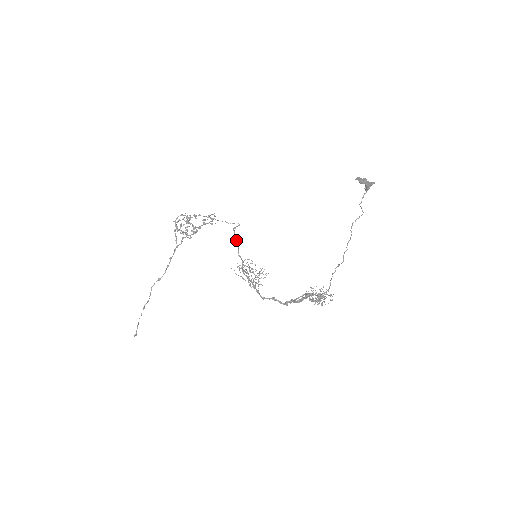
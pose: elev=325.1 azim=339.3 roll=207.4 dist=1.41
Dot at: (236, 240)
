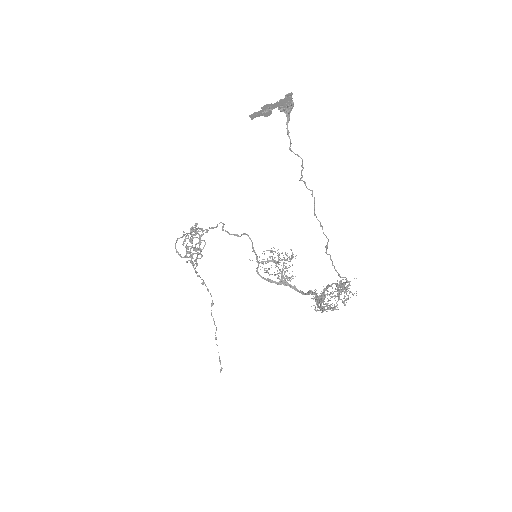
Dot at: occluded
